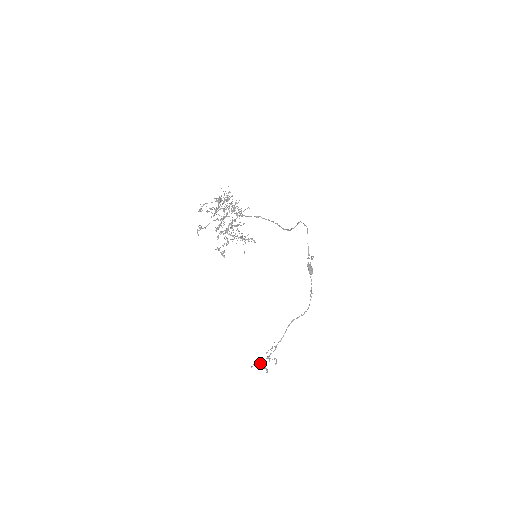
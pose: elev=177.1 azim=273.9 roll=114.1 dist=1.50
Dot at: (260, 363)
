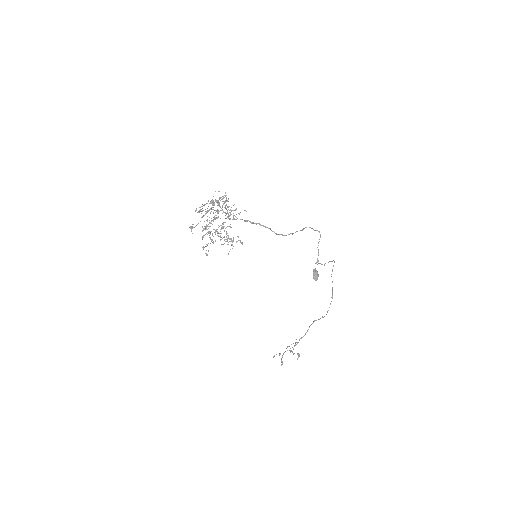
Dot at: (279, 355)
